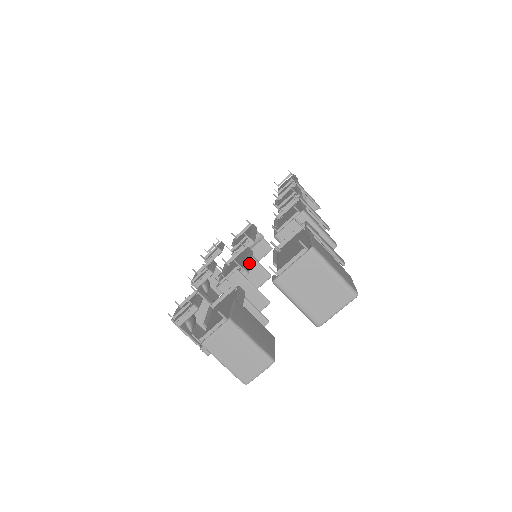
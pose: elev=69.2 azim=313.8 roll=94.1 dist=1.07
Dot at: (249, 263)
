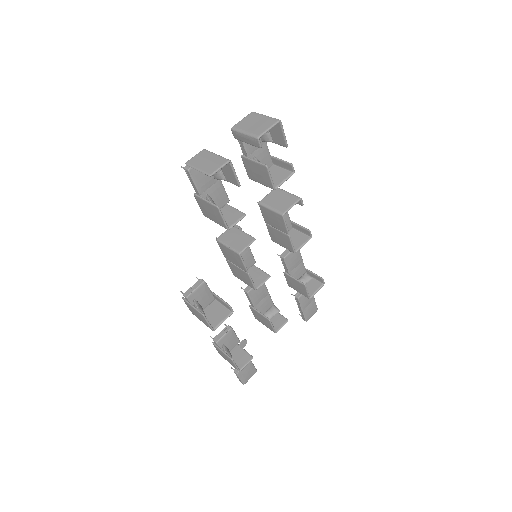
Dot at: occluded
